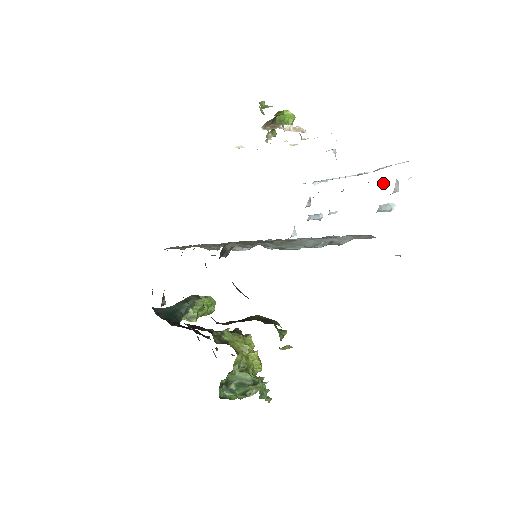
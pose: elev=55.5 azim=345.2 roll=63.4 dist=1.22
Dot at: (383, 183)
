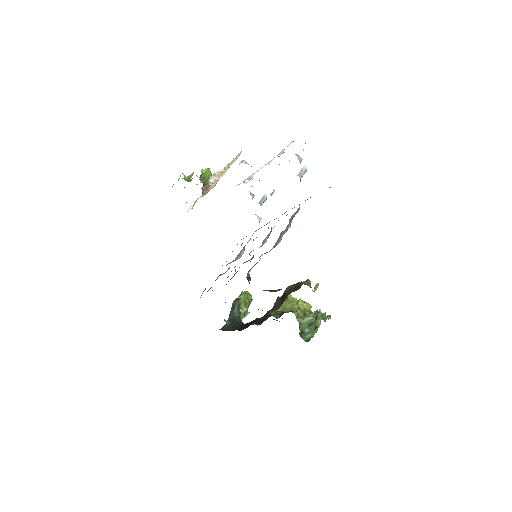
Dot at: (289, 161)
